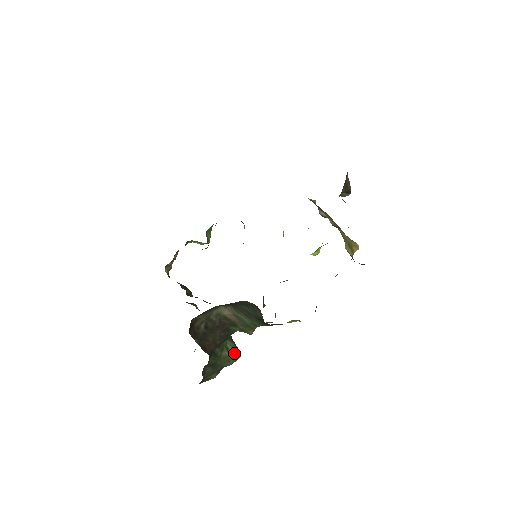
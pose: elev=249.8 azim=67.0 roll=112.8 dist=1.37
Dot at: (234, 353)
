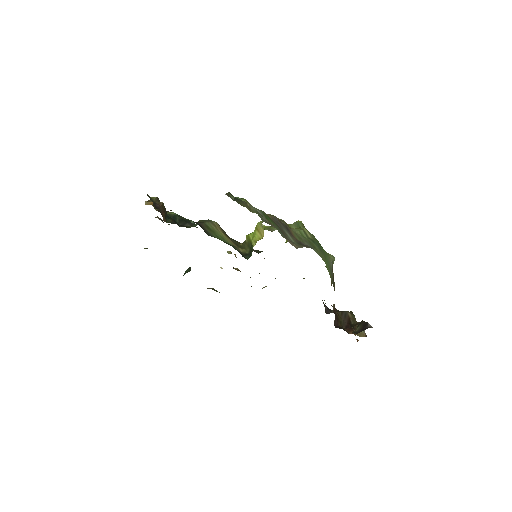
Dot at: occluded
